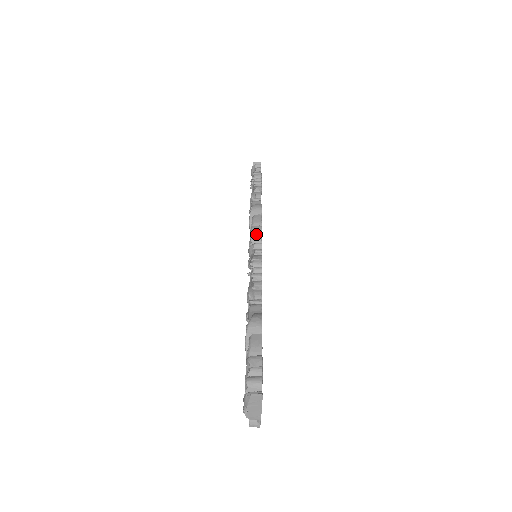
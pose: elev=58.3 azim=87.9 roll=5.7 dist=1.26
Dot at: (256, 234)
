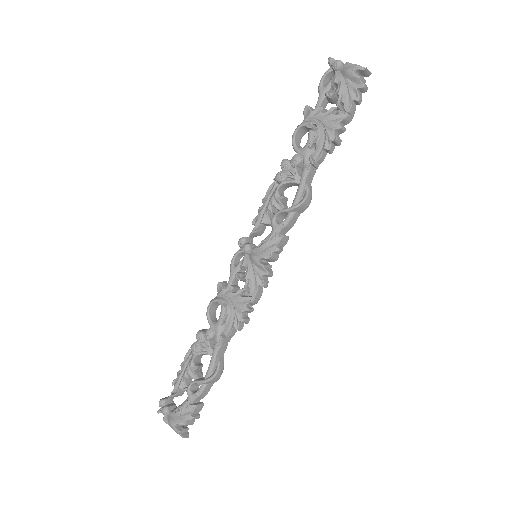
Dot at: (278, 253)
